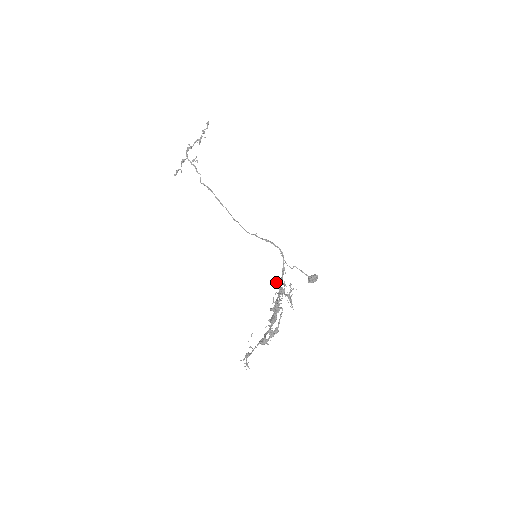
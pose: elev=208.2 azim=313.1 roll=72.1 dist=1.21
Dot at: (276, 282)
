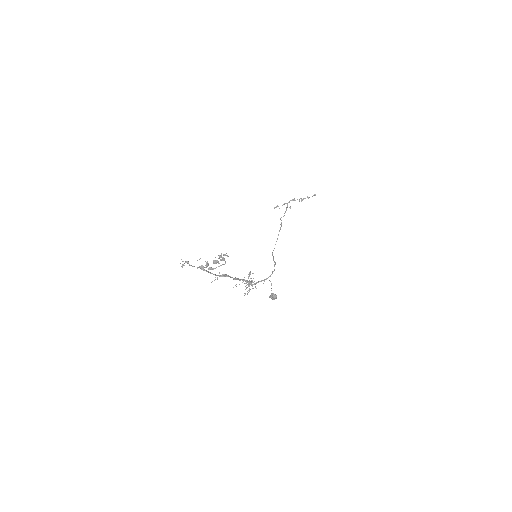
Dot at: (250, 274)
